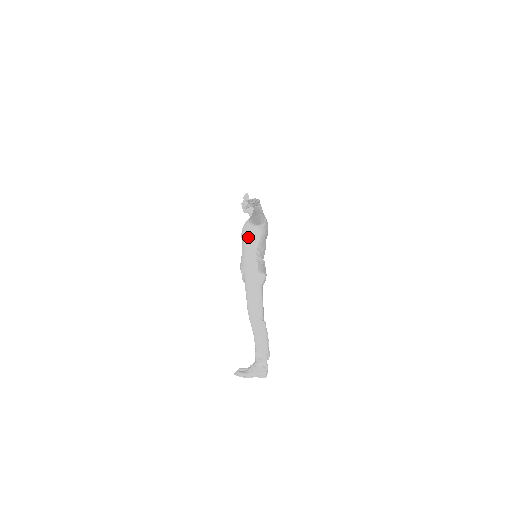
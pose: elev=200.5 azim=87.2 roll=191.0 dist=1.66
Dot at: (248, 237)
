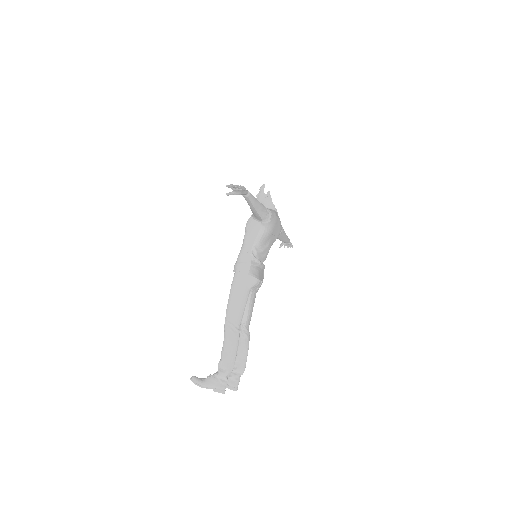
Dot at: (249, 232)
